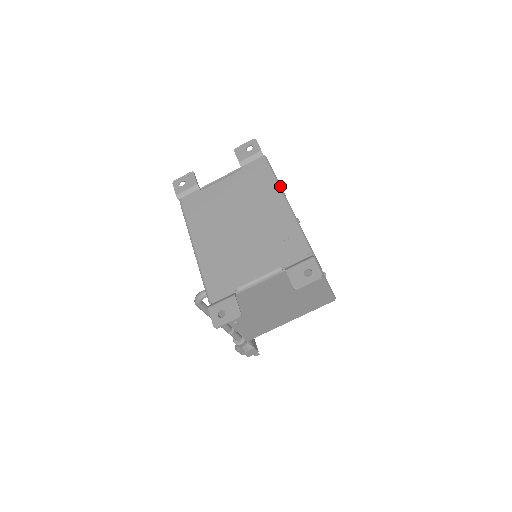
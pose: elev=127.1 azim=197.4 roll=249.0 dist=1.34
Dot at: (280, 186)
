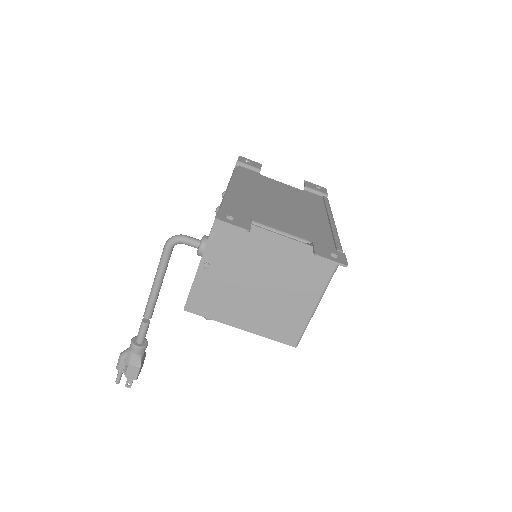
Dot at: occluded
